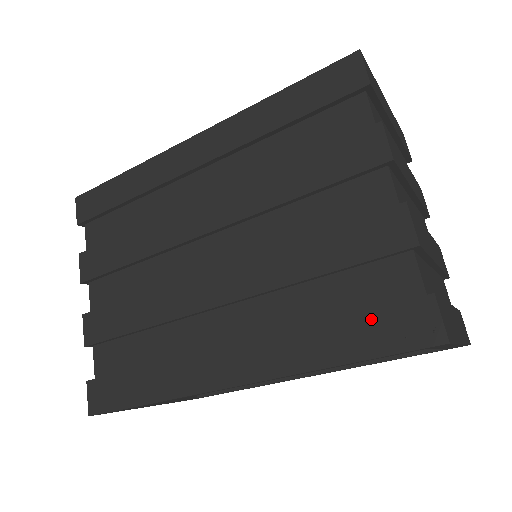
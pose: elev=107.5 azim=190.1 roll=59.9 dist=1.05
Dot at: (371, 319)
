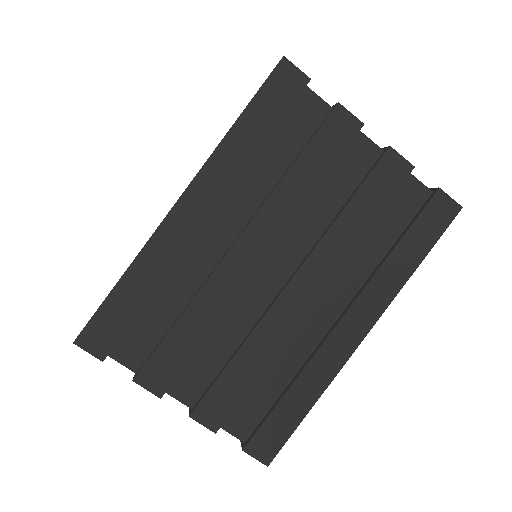
Dot at: (417, 227)
